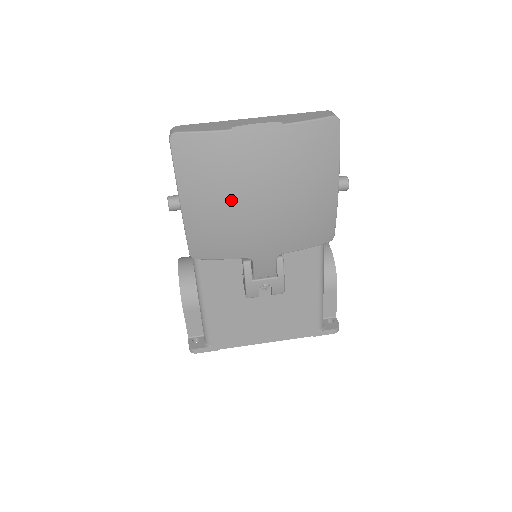
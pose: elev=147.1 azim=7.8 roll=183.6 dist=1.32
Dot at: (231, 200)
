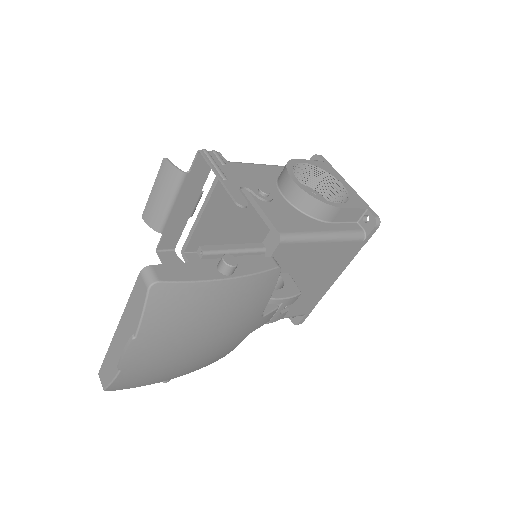
Dot at: (186, 363)
